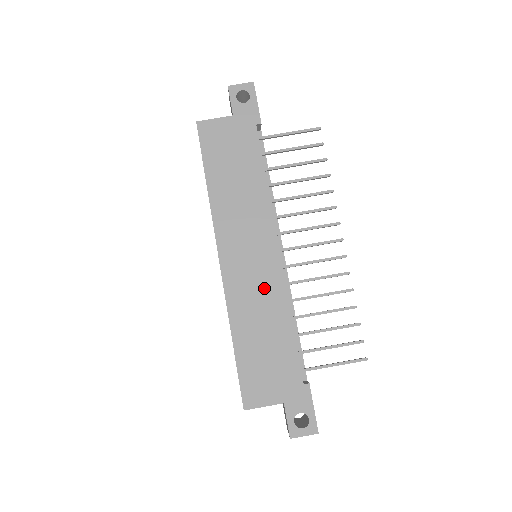
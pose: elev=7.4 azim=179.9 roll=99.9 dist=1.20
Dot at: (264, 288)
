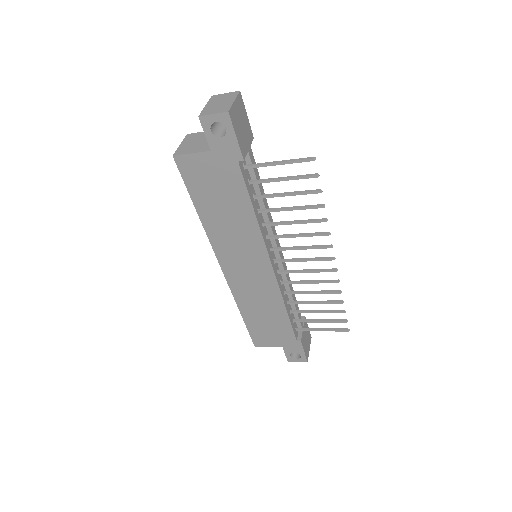
Dot at: (262, 289)
